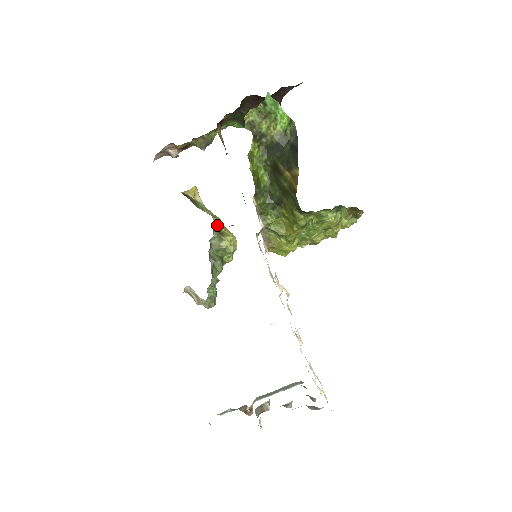
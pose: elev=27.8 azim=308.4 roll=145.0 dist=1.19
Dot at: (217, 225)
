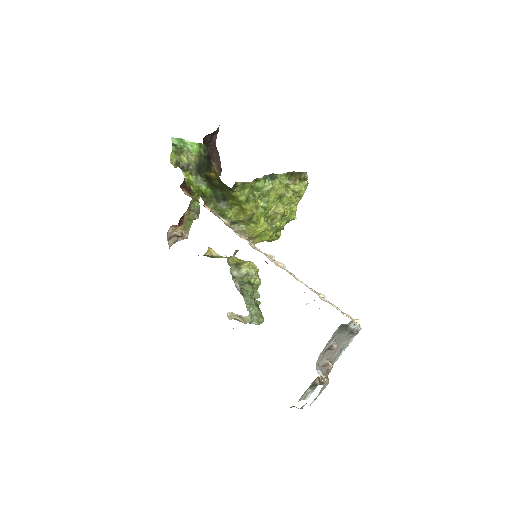
Dot at: (233, 261)
